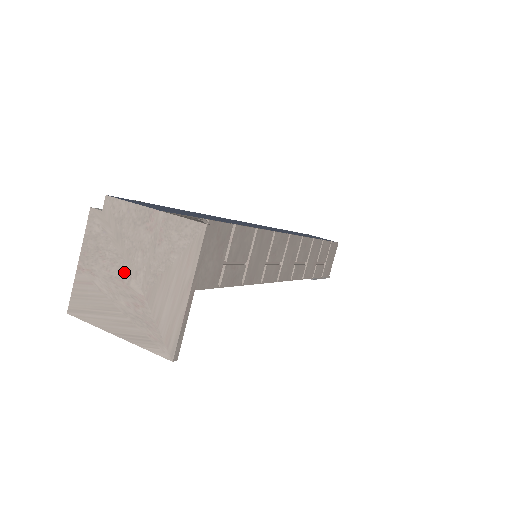
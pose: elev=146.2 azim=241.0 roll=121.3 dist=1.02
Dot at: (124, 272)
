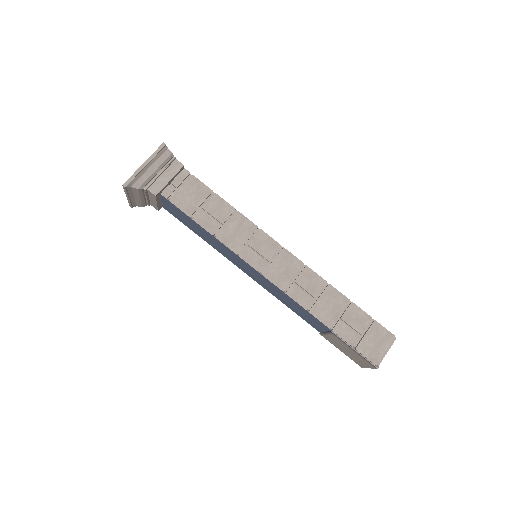
Dot at: occluded
